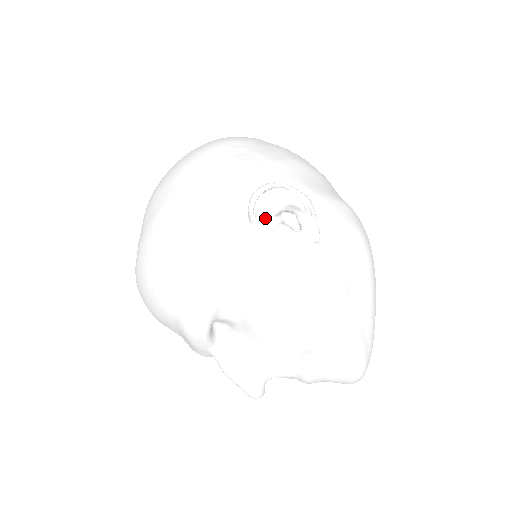
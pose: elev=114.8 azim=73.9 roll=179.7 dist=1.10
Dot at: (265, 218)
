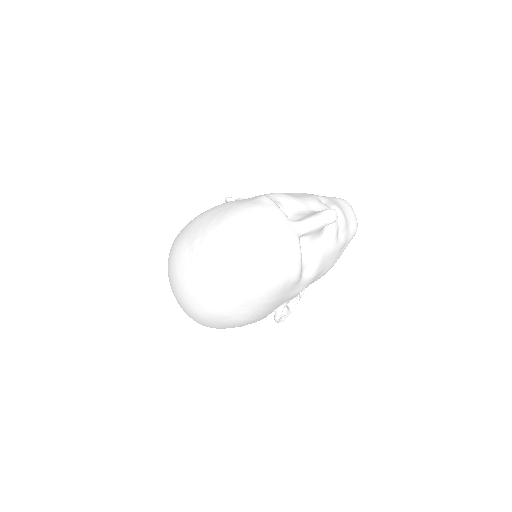
Dot at: occluded
